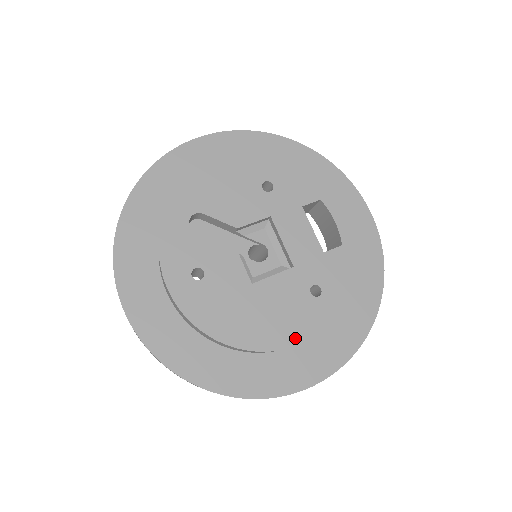
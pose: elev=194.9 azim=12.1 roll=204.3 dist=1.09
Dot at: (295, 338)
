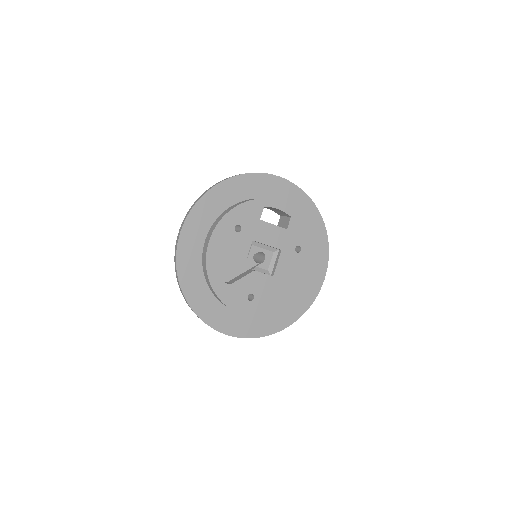
Dot at: (307, 276)
